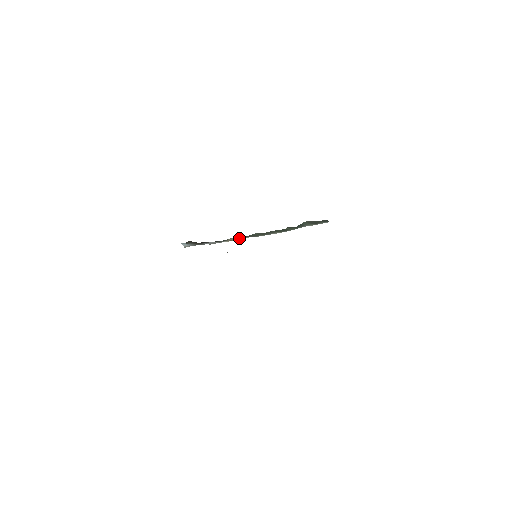
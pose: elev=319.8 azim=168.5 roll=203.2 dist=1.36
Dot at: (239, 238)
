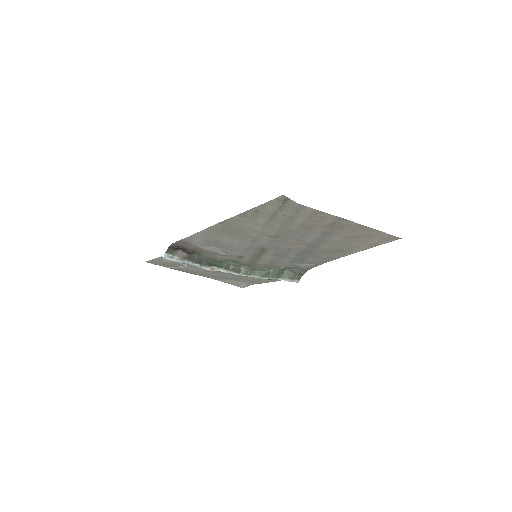
Dot at: (221, 270)
